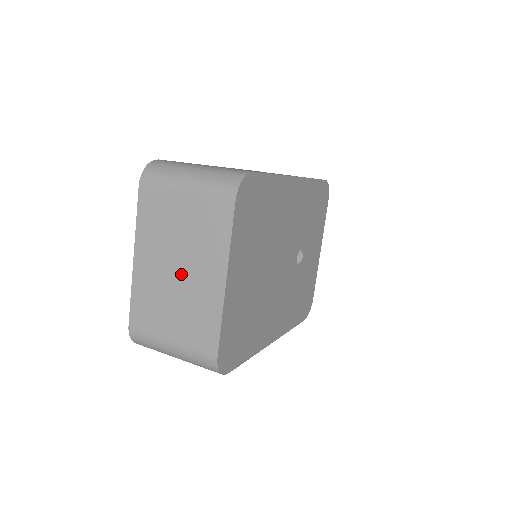
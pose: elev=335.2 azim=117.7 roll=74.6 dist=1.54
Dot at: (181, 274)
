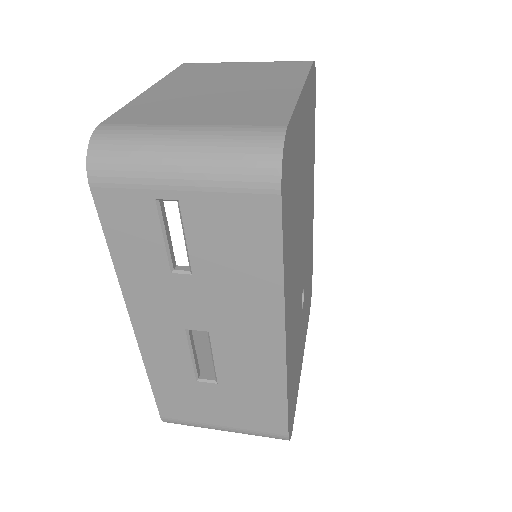
Dot at: (229, 89)
